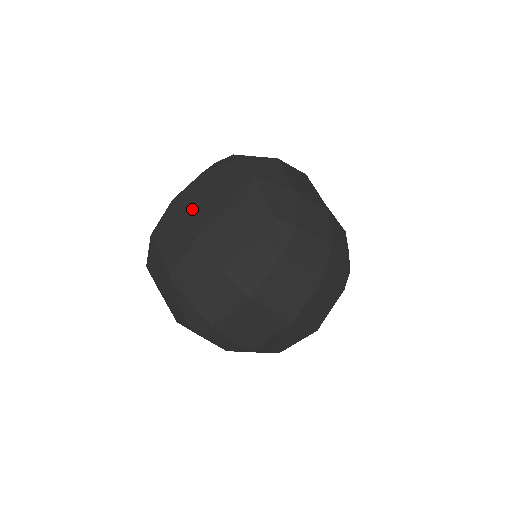
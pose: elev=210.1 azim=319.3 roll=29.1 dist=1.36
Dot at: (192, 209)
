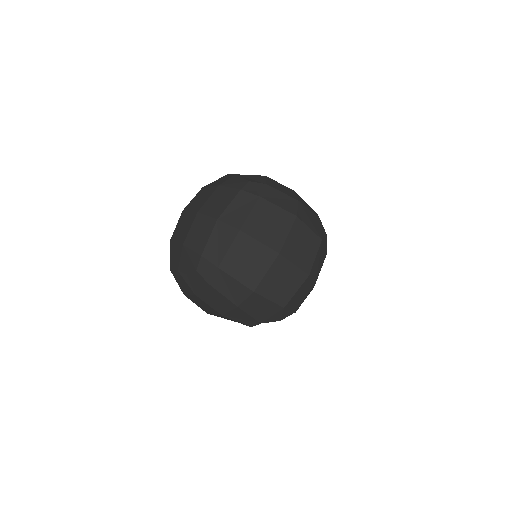
Dot at: (196, 203)
